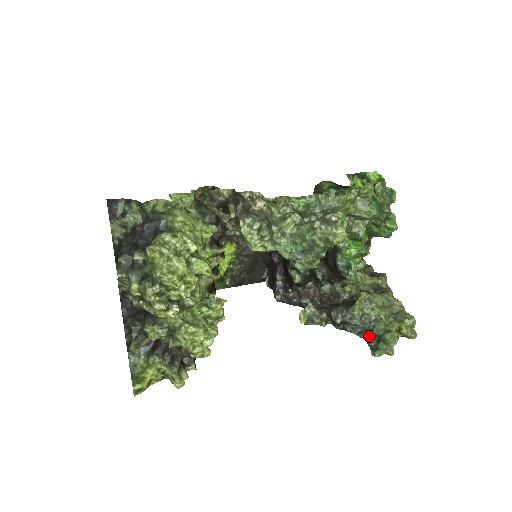
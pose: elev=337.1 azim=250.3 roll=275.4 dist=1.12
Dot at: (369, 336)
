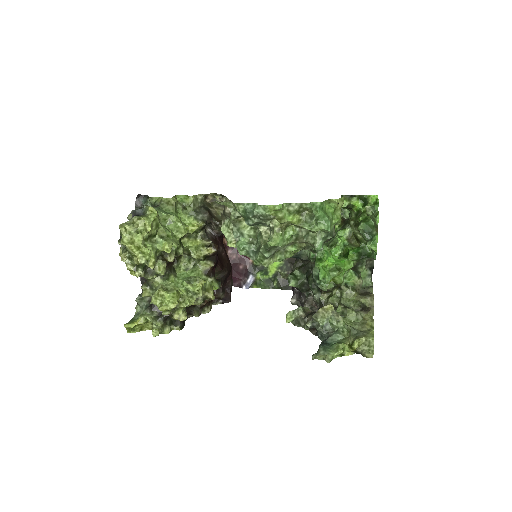
Dot at: (321, 342)
